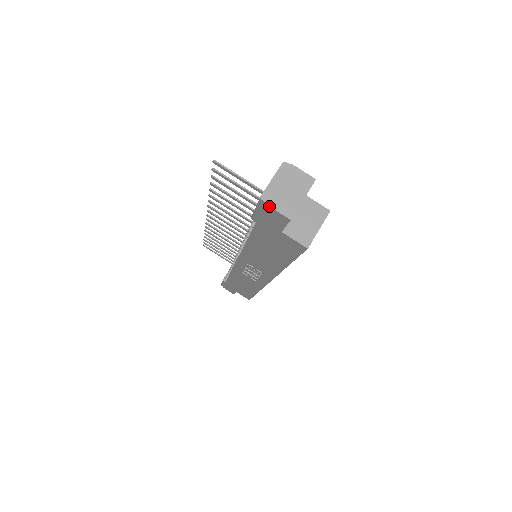
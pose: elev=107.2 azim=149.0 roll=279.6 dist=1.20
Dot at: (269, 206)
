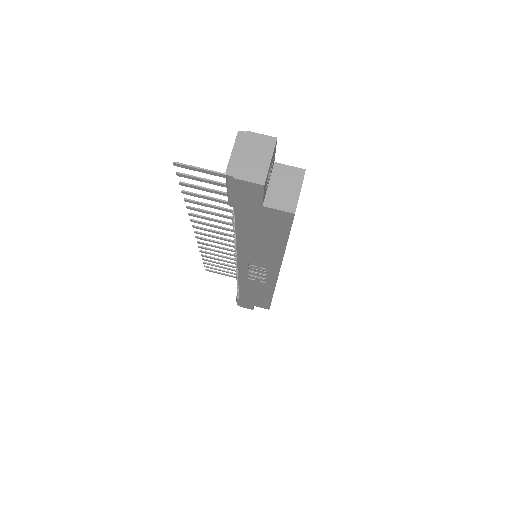
Dot at: (237, 179)
